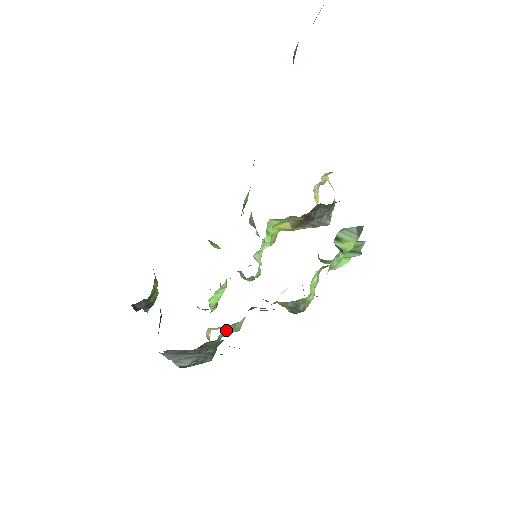
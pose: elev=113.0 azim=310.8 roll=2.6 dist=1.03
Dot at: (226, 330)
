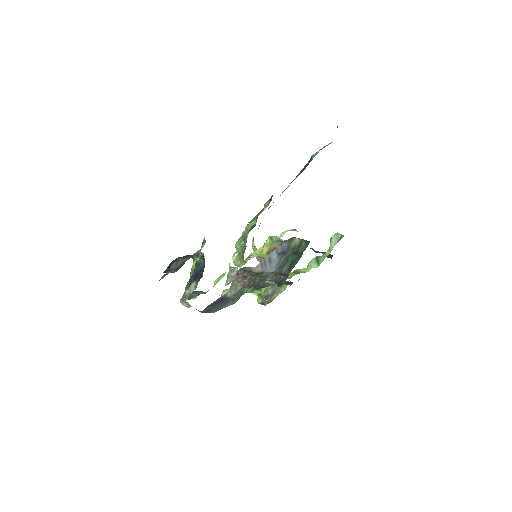
Dot at: occluded
